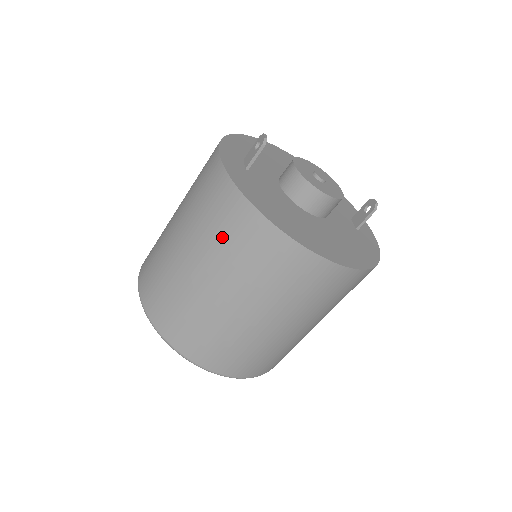
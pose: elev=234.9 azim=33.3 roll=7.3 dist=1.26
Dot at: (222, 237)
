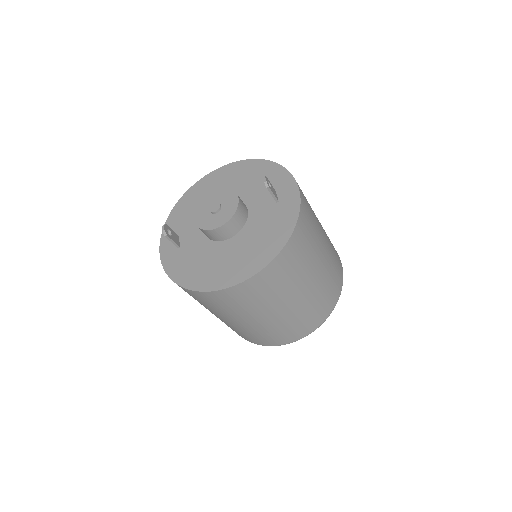
Dot at: occluded
